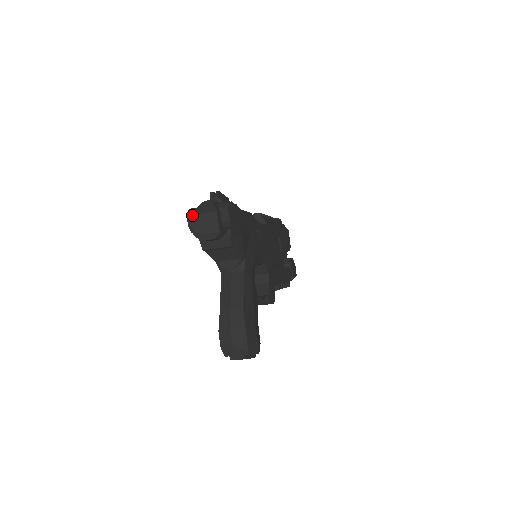
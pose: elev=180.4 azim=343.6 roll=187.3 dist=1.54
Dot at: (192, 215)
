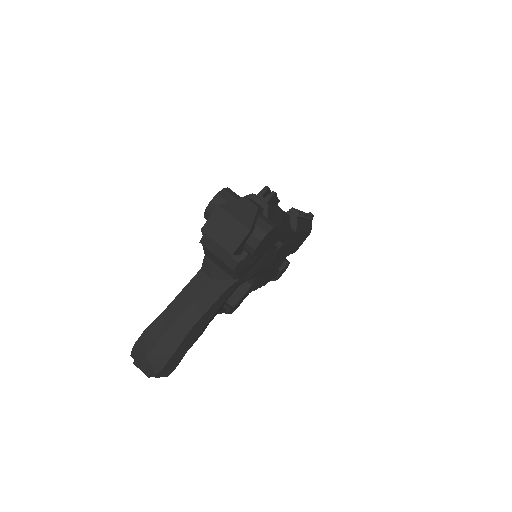
Dot at: (220, 206)
